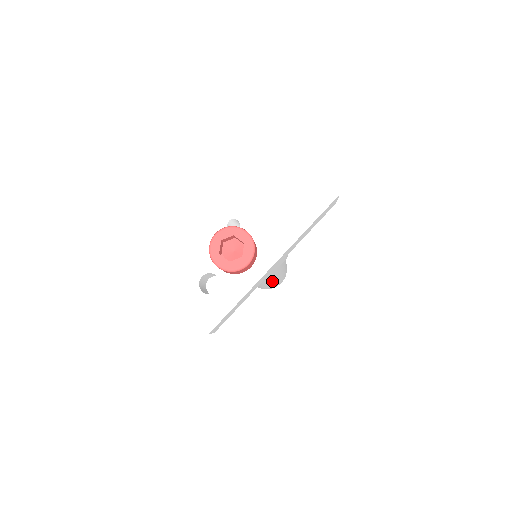
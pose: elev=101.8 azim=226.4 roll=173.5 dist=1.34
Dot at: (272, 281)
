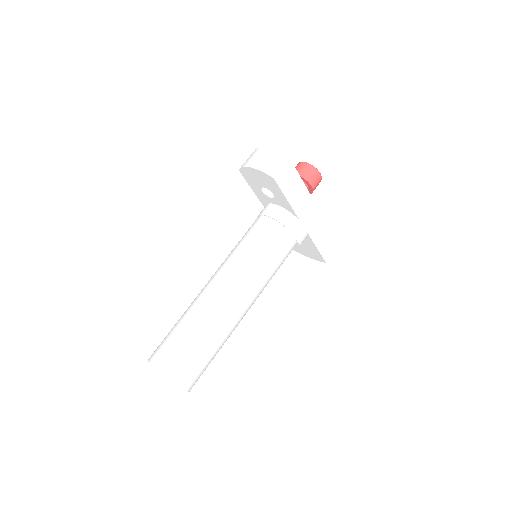
Dot at: (244, 294)
